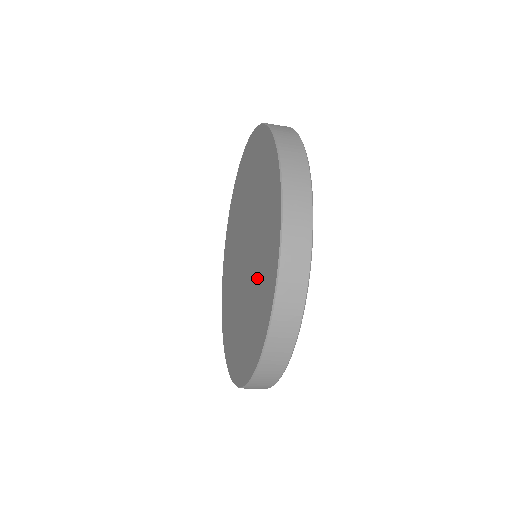
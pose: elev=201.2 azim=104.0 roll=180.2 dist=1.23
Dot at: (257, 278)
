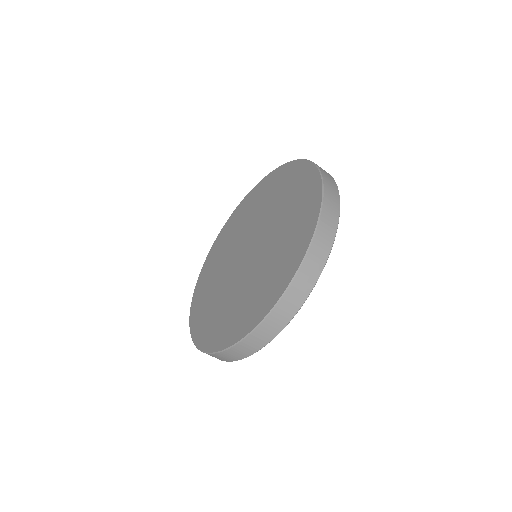
Dot at: (278, 247)
